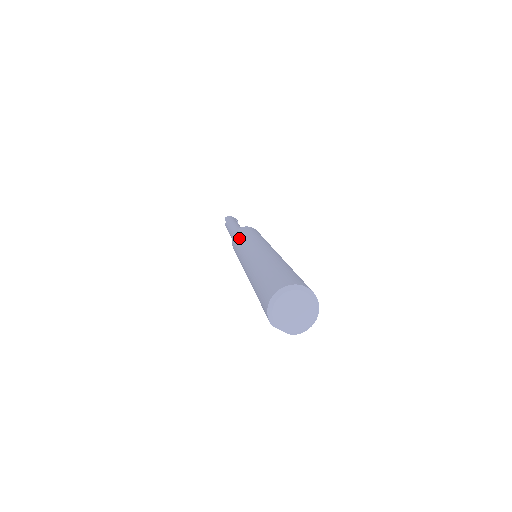
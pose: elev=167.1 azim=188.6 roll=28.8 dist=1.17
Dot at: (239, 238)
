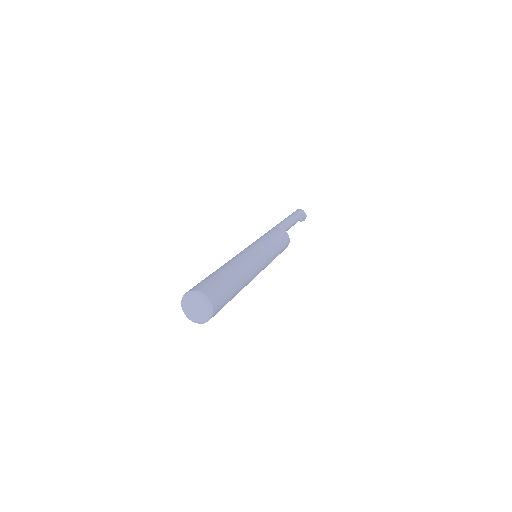
Dot at: (262, 236)
